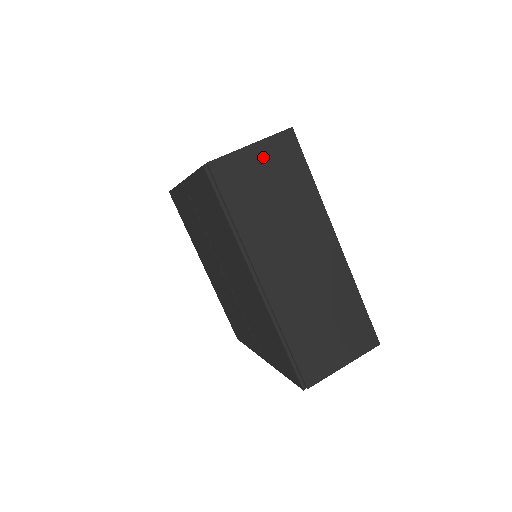
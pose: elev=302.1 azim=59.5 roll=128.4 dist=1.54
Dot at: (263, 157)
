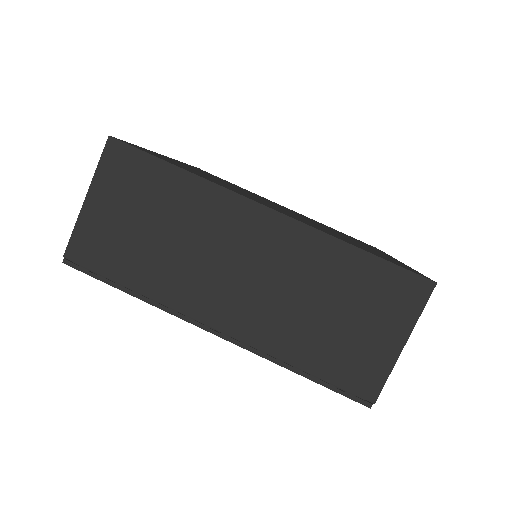
Dot at: (108, 198)
